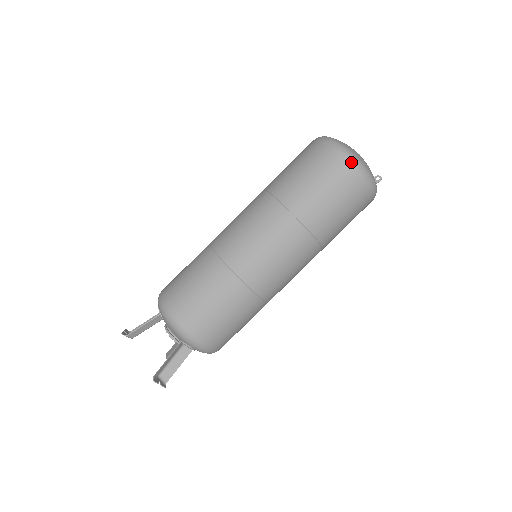
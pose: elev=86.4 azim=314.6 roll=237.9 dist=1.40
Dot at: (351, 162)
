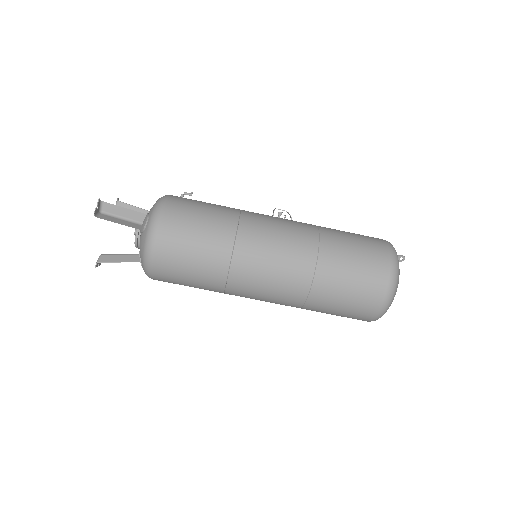
Dot at: (374, 319)
